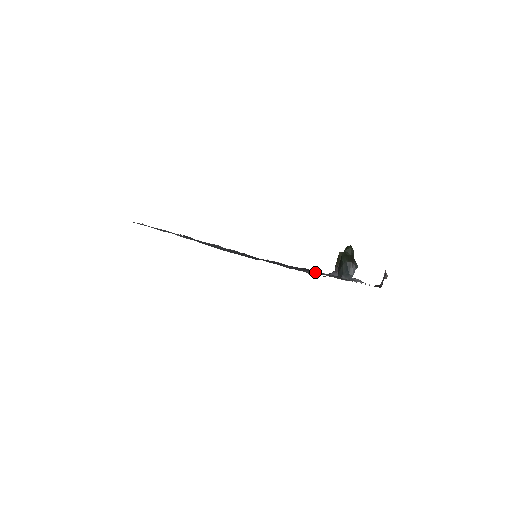
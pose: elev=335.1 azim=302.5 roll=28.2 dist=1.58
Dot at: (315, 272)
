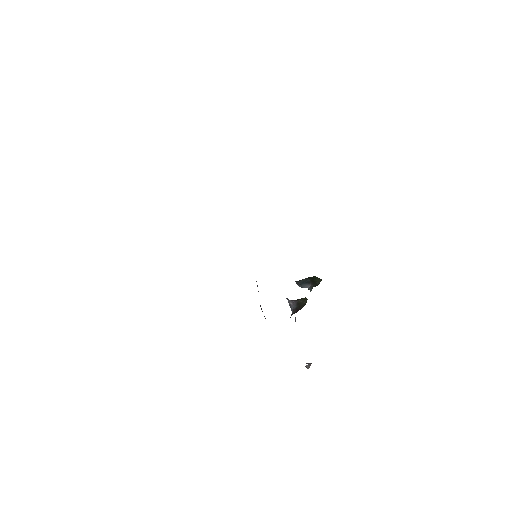
Dot at: occluded
